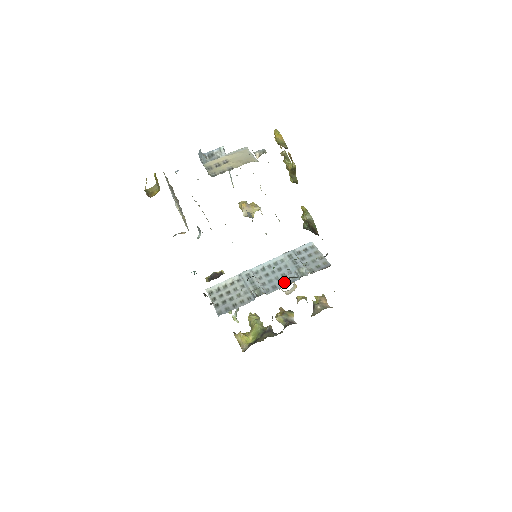
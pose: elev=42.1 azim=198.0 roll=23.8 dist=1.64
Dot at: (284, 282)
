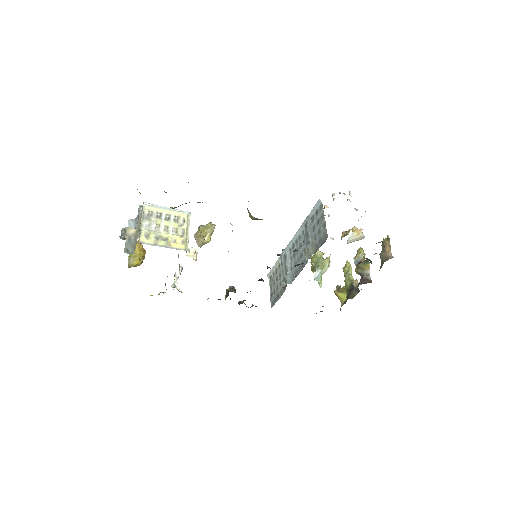
Dot at: (300, 266)
